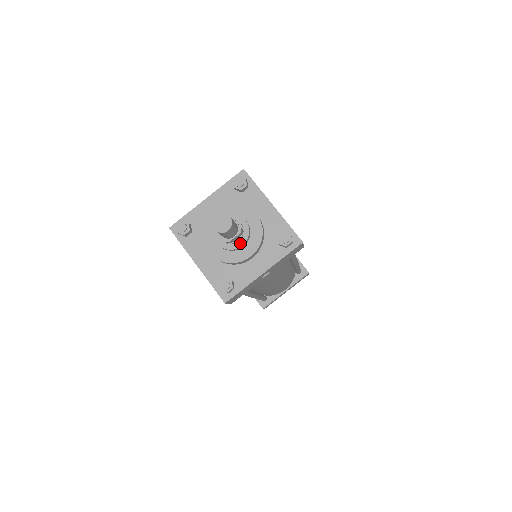
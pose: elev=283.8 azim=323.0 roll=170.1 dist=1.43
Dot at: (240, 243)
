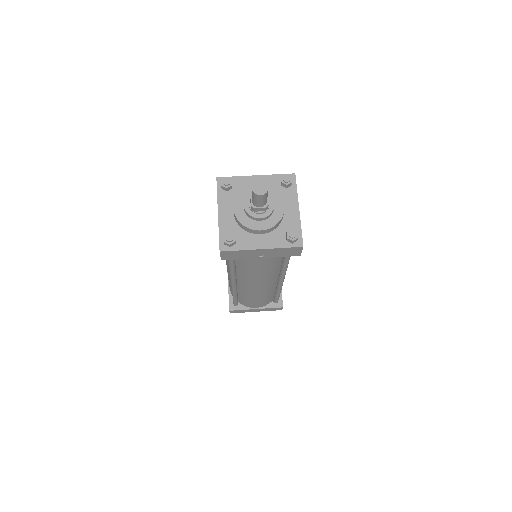
Dot at: (272, 204)
